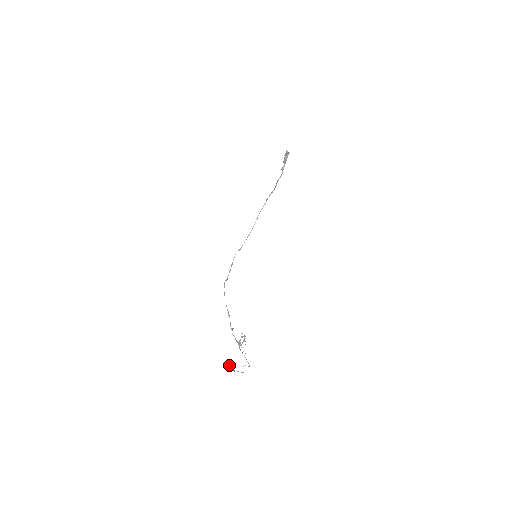
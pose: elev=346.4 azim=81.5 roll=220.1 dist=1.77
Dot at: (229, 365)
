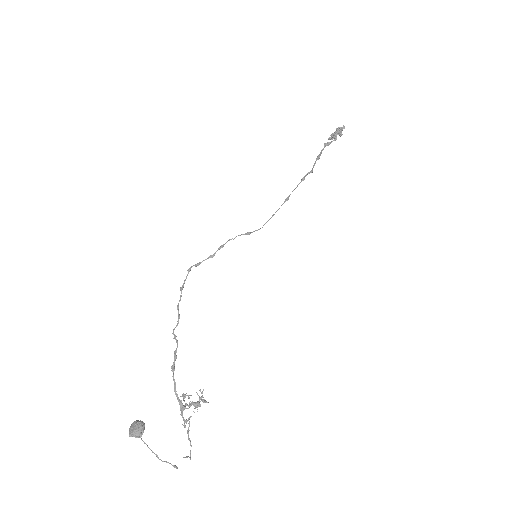
Dot at: (142, 434)
